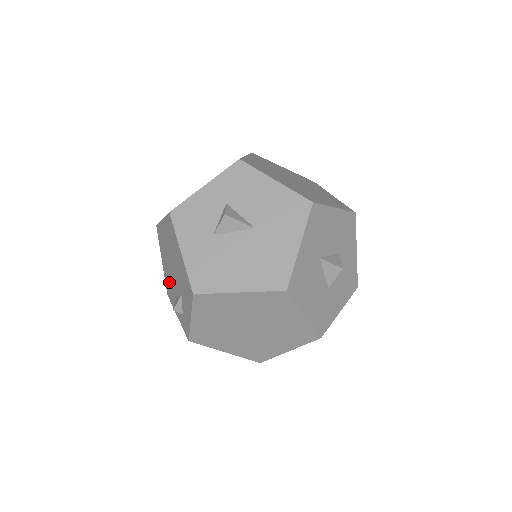
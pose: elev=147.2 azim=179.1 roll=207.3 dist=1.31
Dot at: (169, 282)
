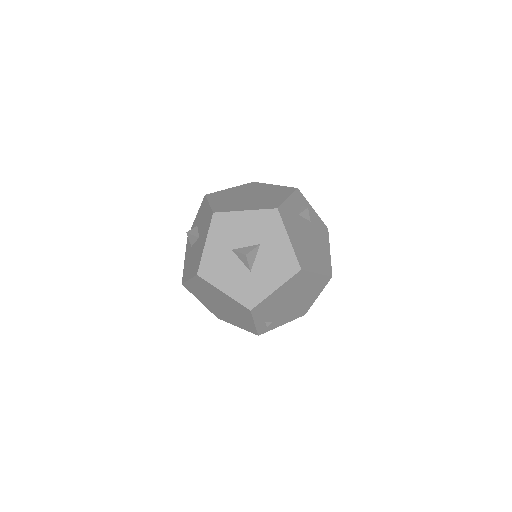
Dot at: occluded
